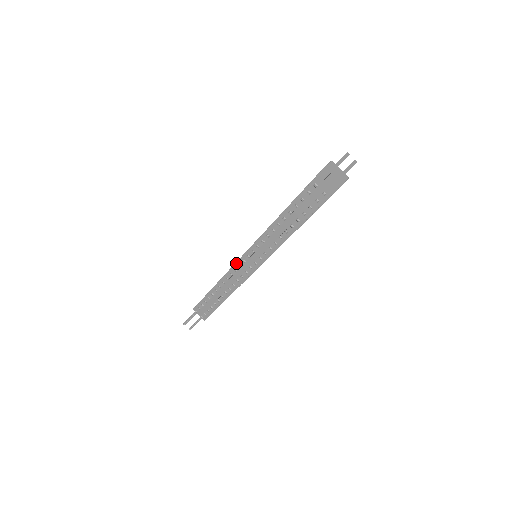
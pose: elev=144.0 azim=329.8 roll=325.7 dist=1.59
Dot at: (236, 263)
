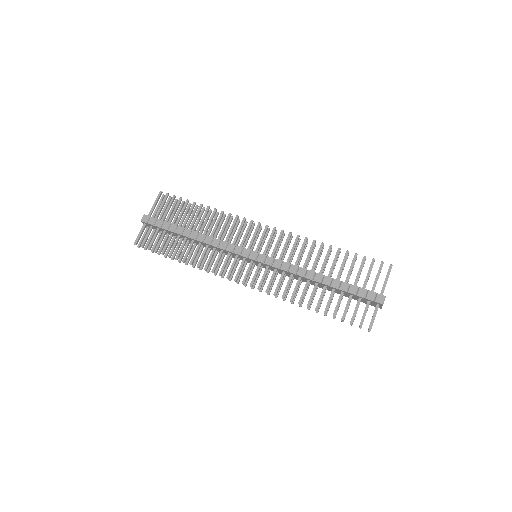
Dot at: (234, 253)
